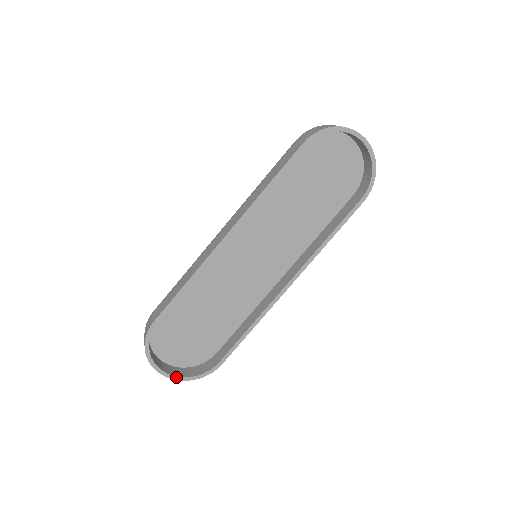
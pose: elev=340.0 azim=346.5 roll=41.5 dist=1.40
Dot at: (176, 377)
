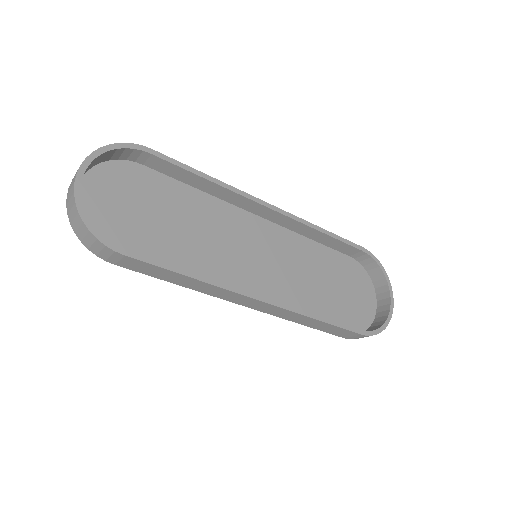
Dot at: (79, 194)
